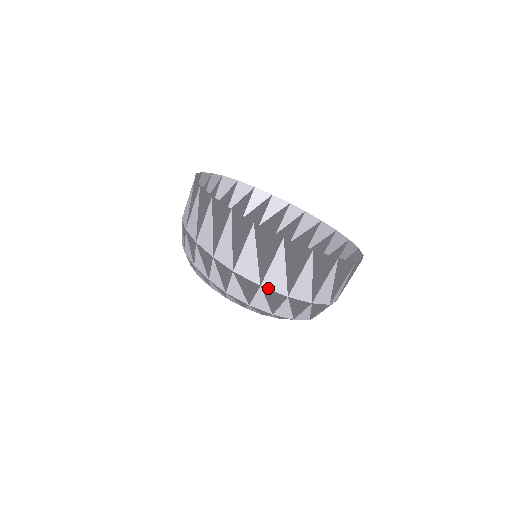
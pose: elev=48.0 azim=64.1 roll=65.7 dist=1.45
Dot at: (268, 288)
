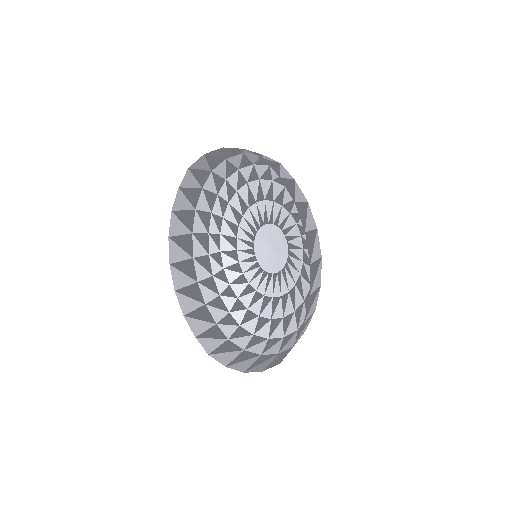
Dot at: (248, 352)
